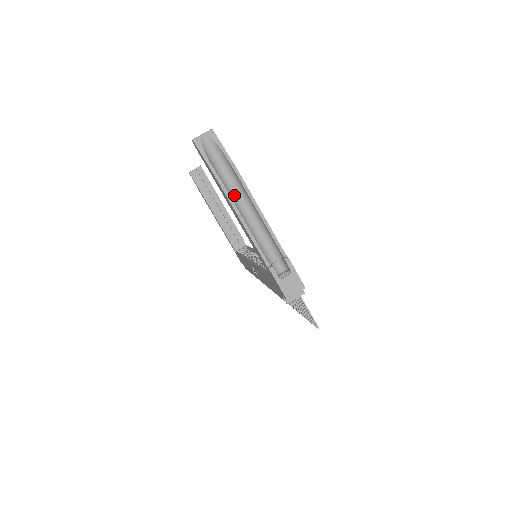
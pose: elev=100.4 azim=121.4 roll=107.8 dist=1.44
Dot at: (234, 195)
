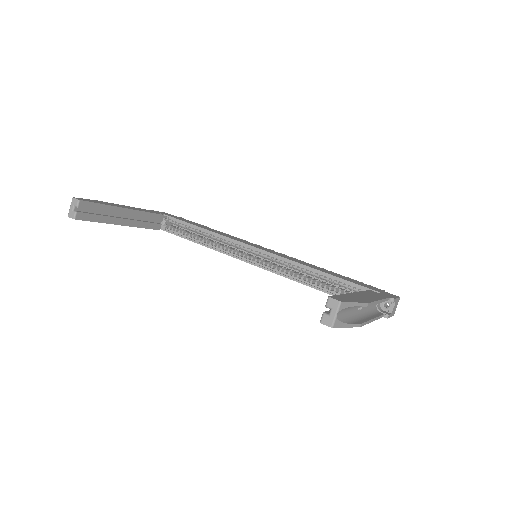
Dot at: (357, 312)
